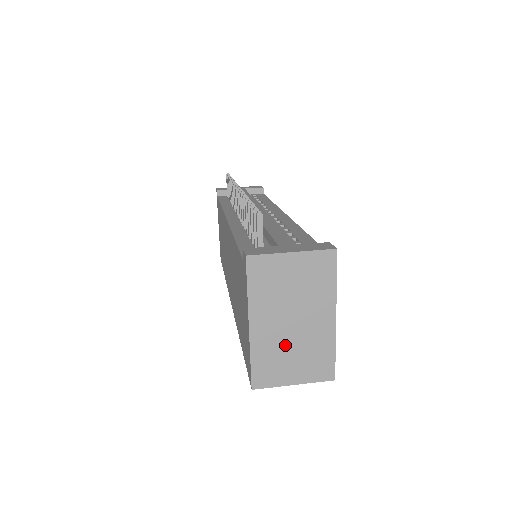
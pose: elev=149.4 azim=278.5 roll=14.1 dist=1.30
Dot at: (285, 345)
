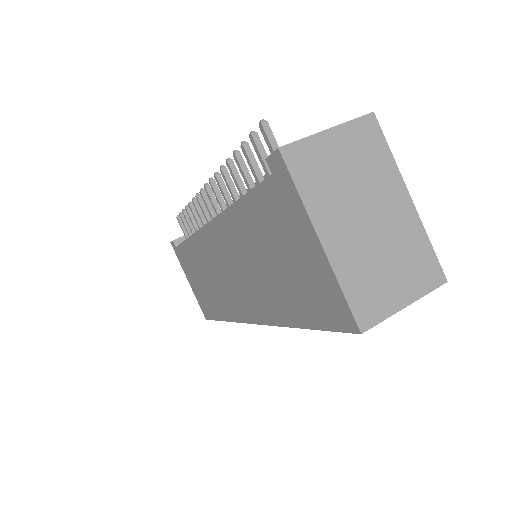
Dot at: (372, 254)
